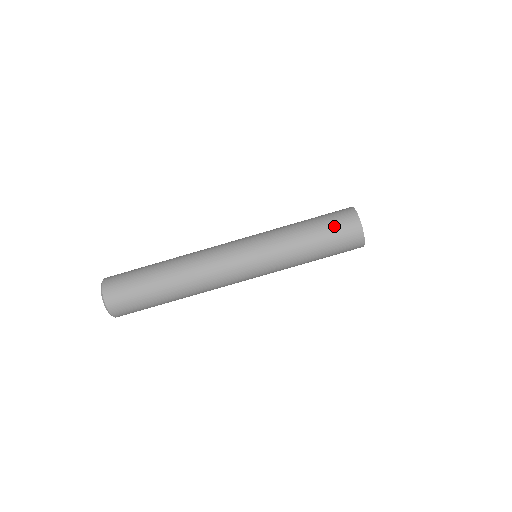
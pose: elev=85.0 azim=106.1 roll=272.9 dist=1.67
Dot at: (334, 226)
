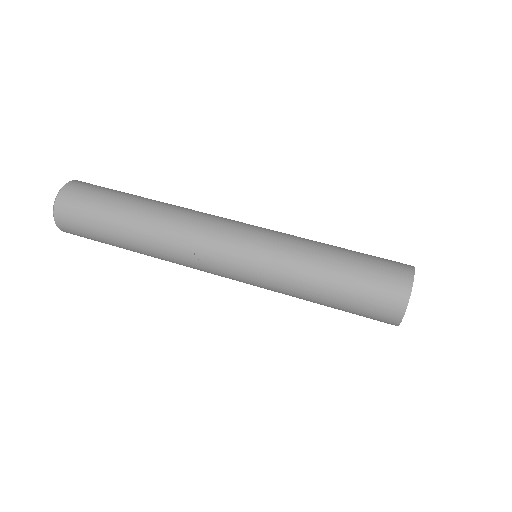
Dot at: (376, 257)
